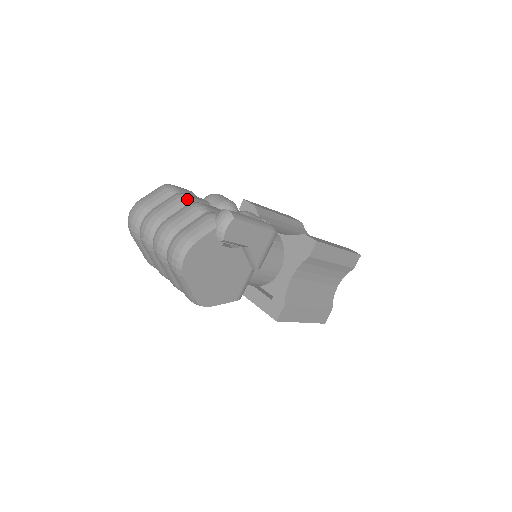
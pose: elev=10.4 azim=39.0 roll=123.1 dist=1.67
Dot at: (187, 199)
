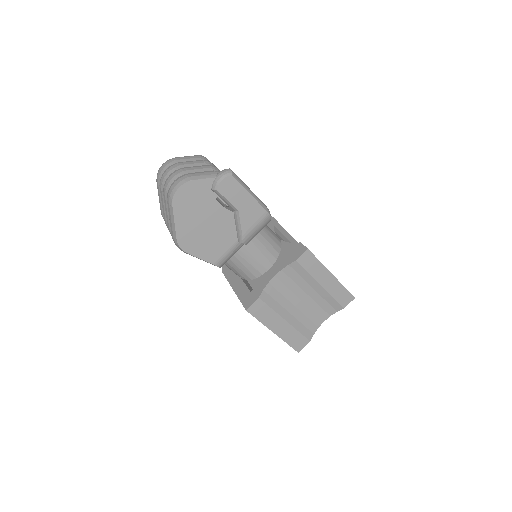
Dot at: (208, 163)
